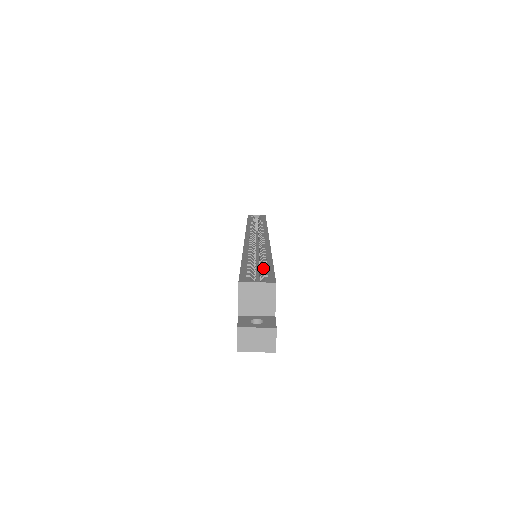
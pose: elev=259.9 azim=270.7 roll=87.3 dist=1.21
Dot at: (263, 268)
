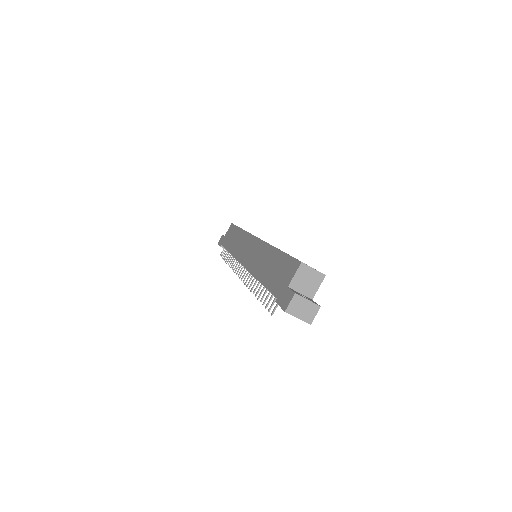
Dot at: occluded
